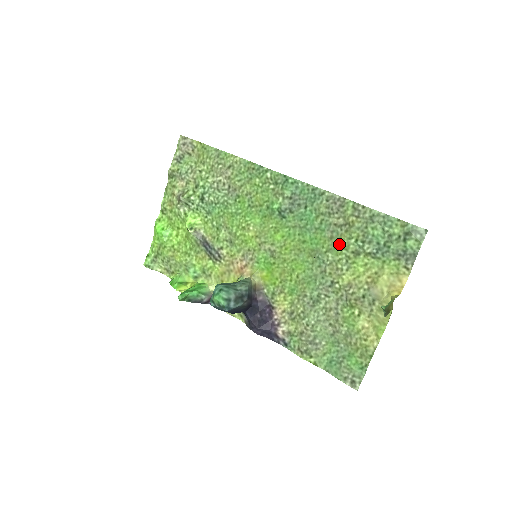
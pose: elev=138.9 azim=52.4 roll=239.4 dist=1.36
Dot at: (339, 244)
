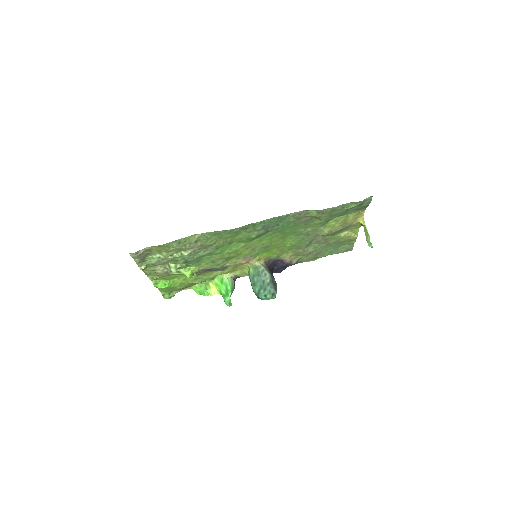
Dot at: (313, 224)
